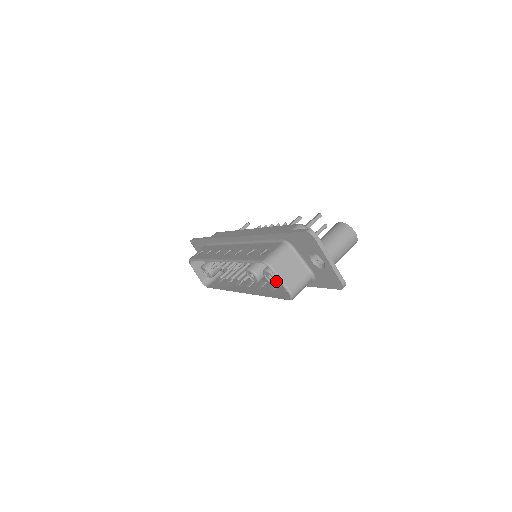
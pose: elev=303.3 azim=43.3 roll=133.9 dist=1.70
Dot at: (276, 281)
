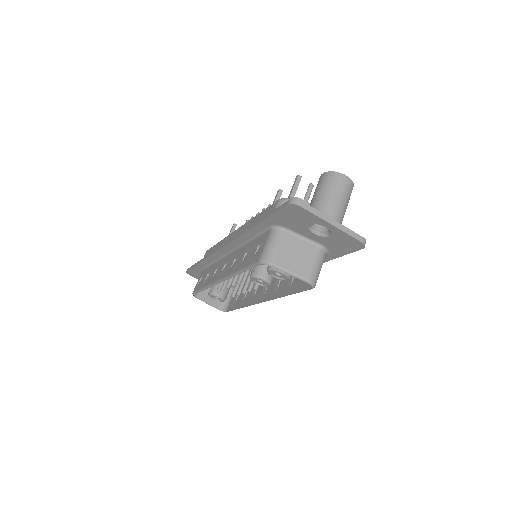
Dot at: (287, 275)
